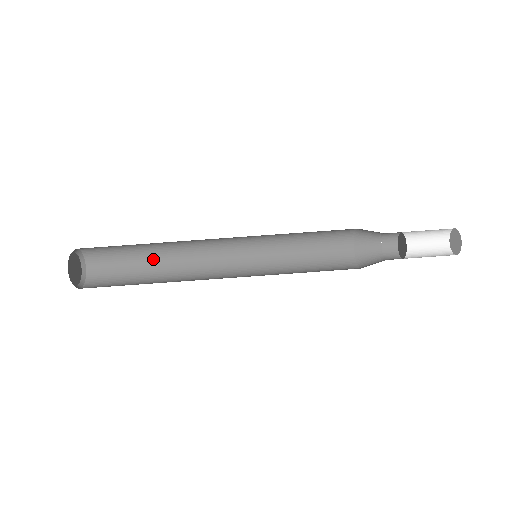
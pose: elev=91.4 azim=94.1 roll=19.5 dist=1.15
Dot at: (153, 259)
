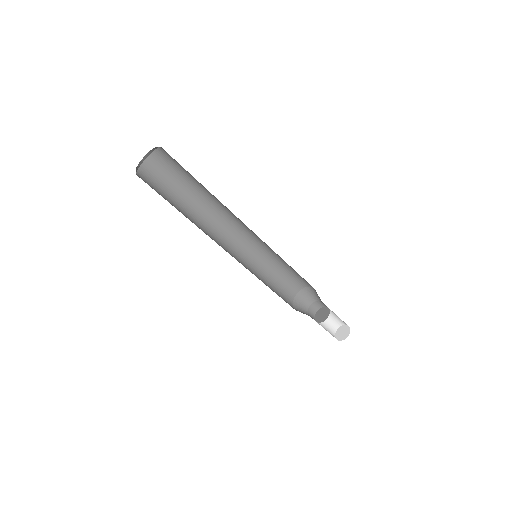
Dot at: (199, 192)
